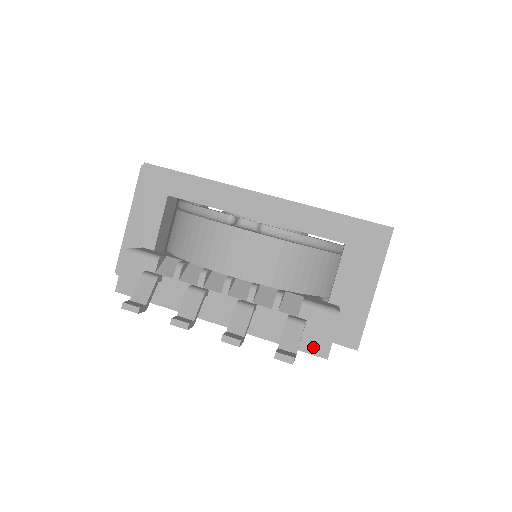
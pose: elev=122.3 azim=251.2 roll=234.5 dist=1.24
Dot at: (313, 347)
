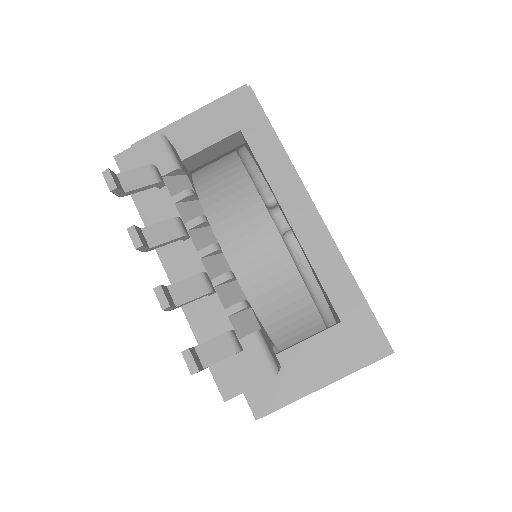
Dot at: (224, 378)
